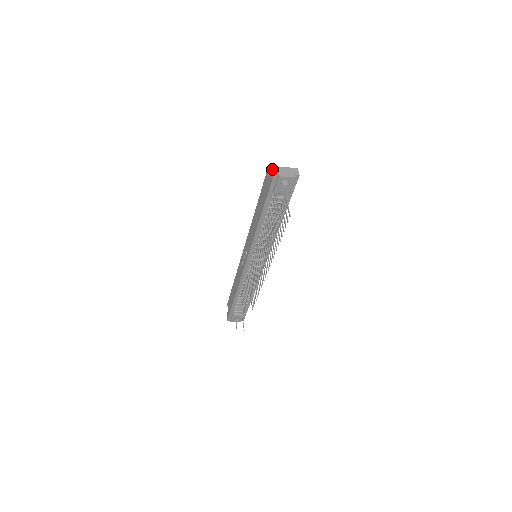
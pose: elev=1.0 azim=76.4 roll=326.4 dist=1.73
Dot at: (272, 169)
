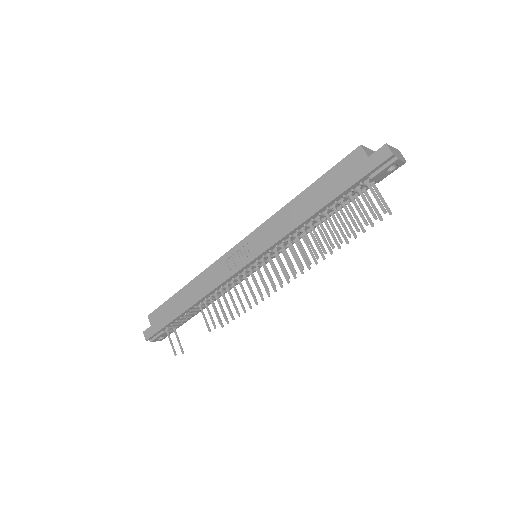
Dot at: (385, 146)
